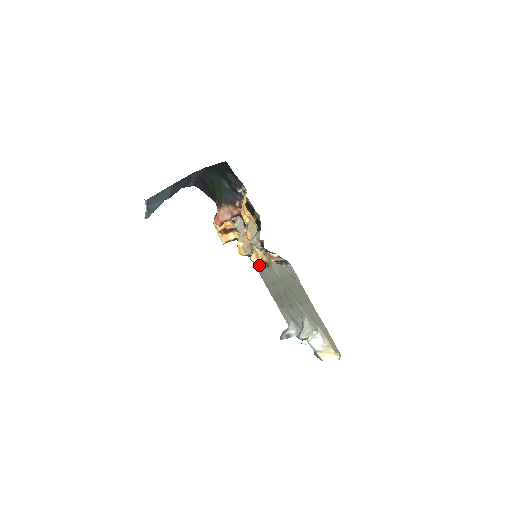
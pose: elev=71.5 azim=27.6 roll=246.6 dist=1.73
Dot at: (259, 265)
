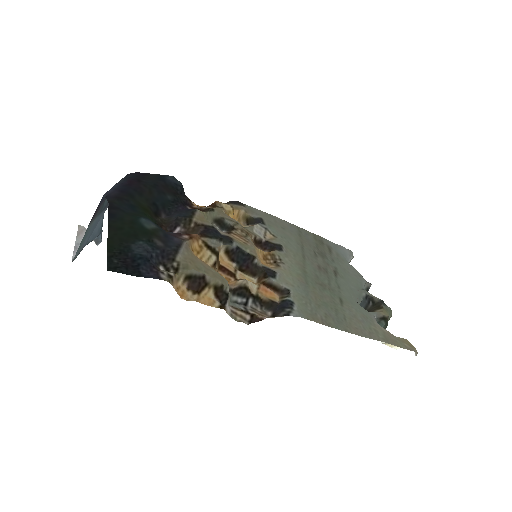
Dot at: (274, 228)
